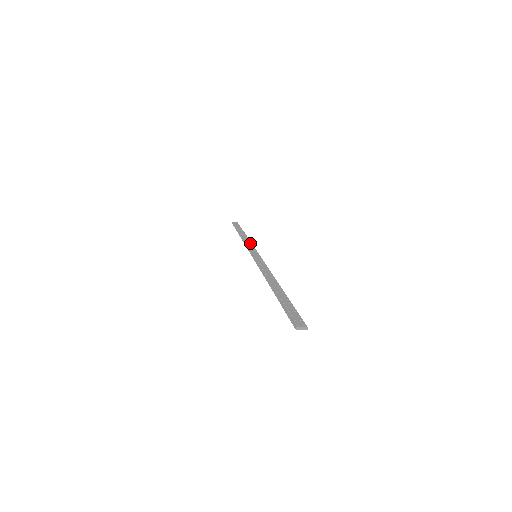
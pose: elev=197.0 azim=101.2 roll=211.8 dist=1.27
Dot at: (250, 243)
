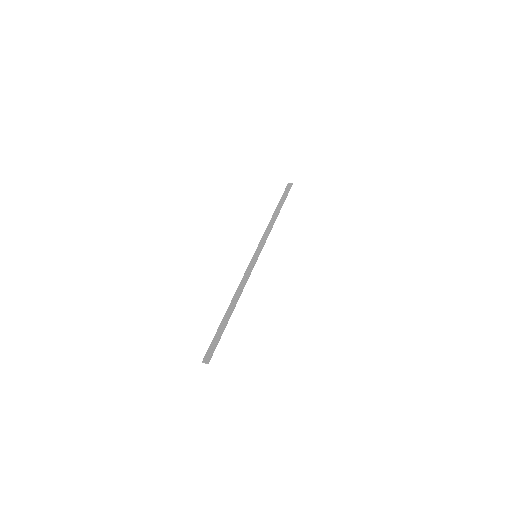
Dot at: (268, 232)
